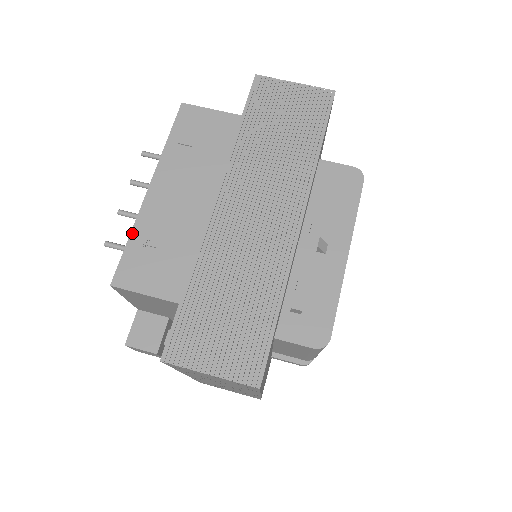
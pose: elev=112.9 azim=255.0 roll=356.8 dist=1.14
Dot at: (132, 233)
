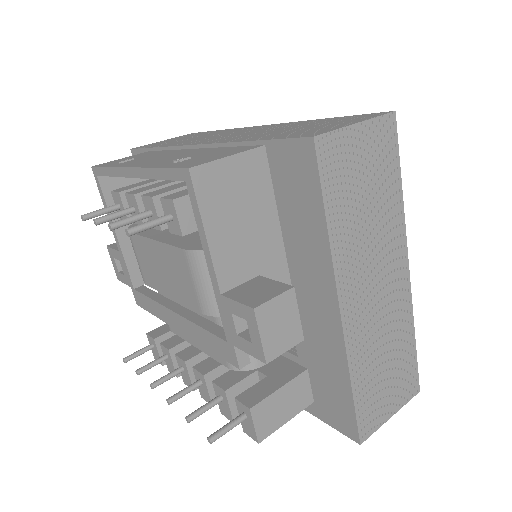
Dot at: (156, 167)
